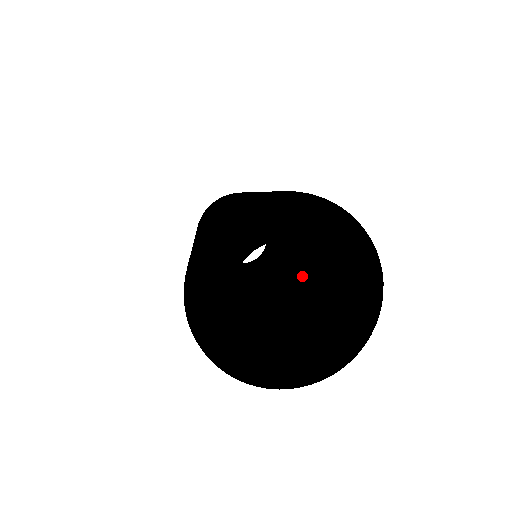
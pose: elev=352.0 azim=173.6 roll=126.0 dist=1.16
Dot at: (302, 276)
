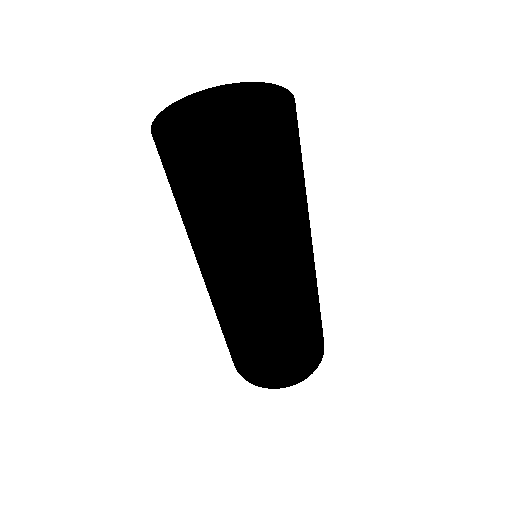
Dot at: occluded
